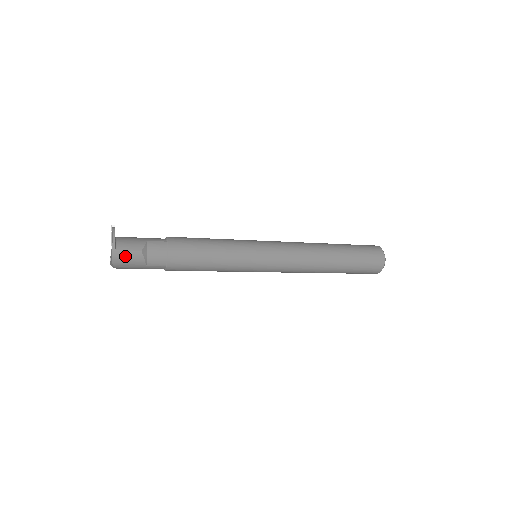
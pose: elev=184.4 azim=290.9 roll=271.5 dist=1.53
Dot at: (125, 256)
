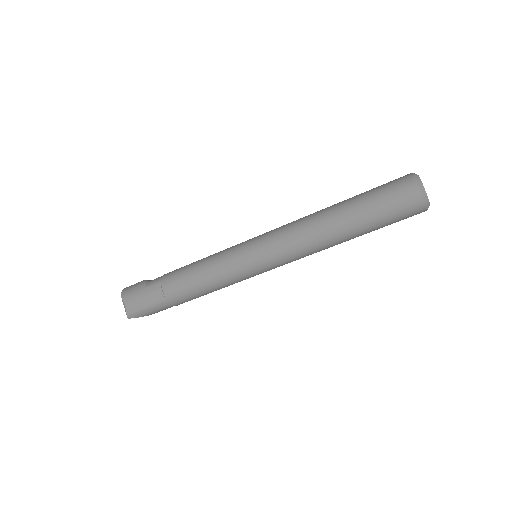
Dot at: (132, 287)
